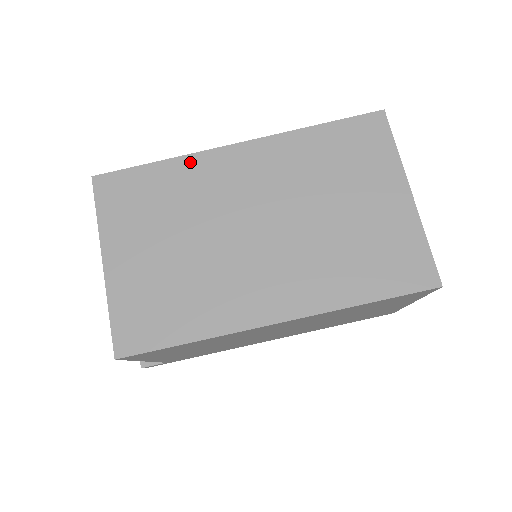
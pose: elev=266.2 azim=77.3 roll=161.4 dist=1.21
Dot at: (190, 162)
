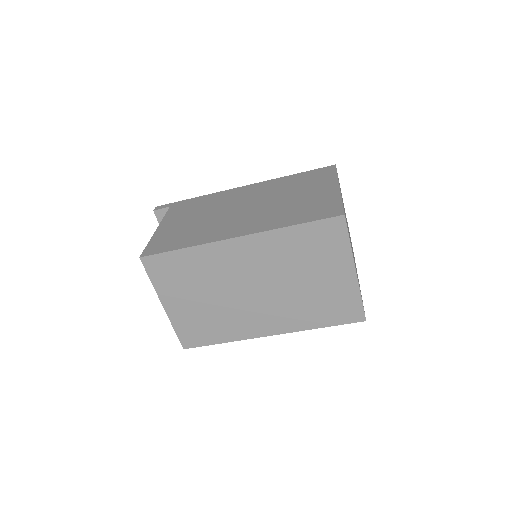
Dot at: (205, 250)
